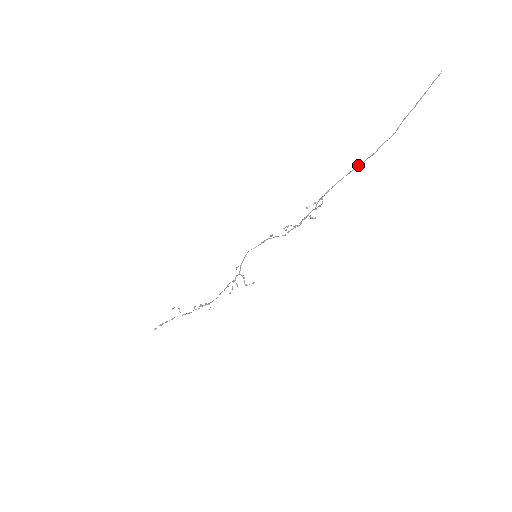
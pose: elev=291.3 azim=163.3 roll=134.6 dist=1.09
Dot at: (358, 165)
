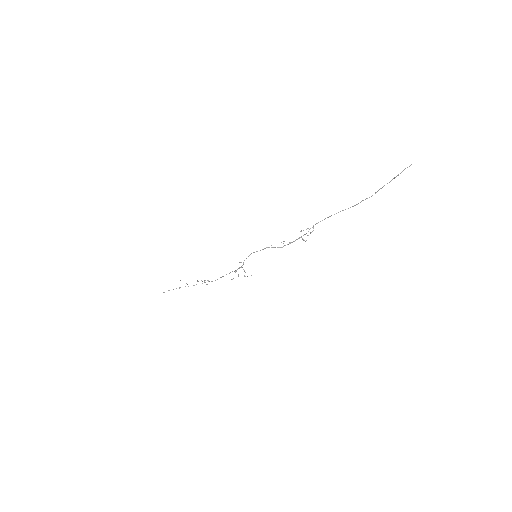
Dot at: (343, 210)
